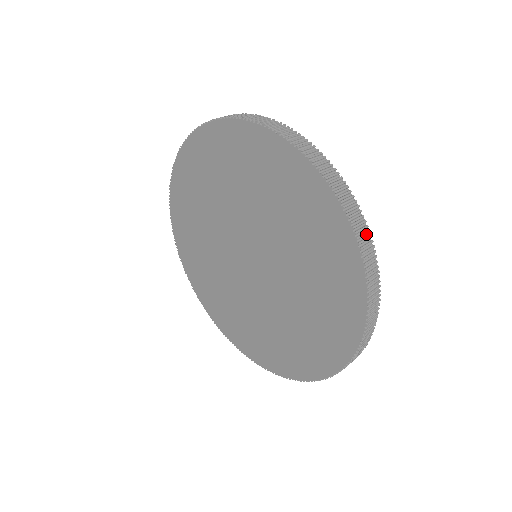
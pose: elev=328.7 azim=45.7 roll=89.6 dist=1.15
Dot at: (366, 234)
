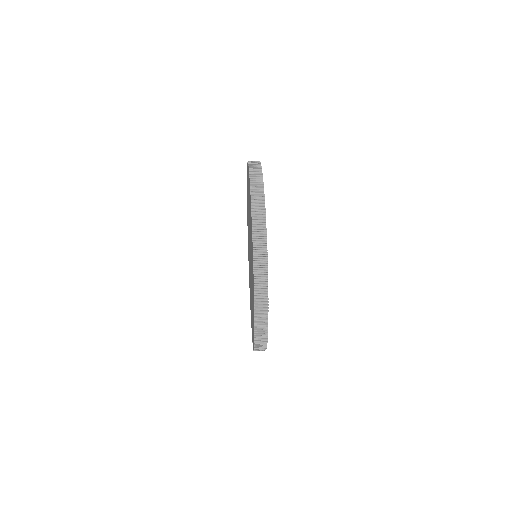
Dot at: (265, 324)
